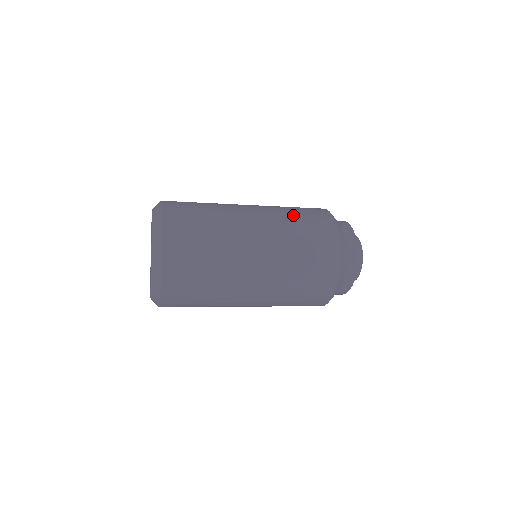
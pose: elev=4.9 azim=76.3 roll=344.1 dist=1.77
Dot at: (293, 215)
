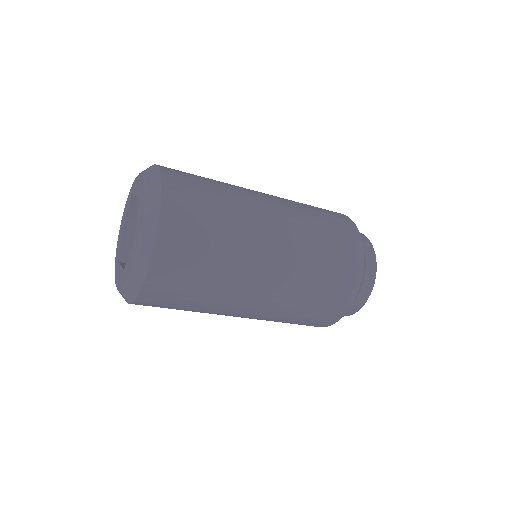
Dot at: (321, 239)
